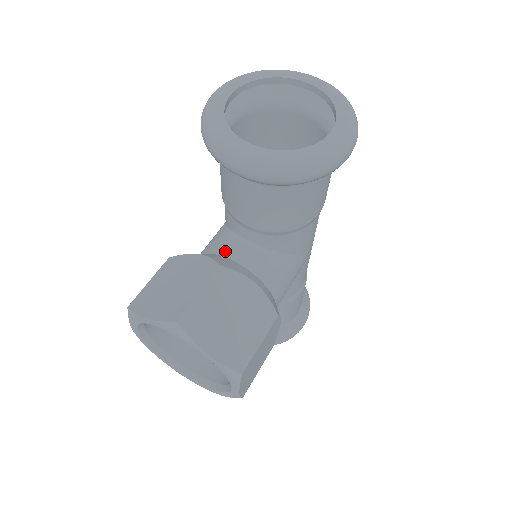
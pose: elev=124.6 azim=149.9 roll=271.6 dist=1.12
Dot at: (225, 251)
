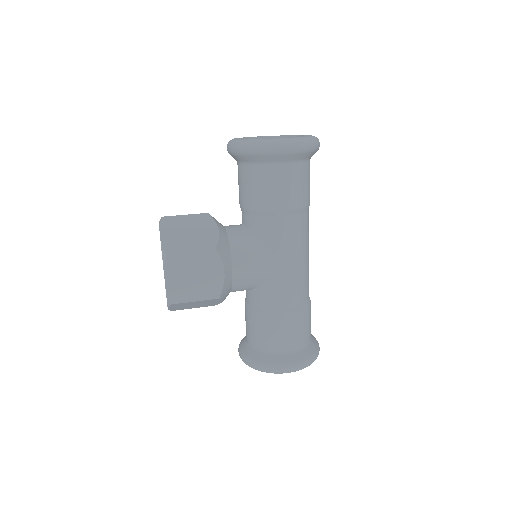
Dot at: occluded
